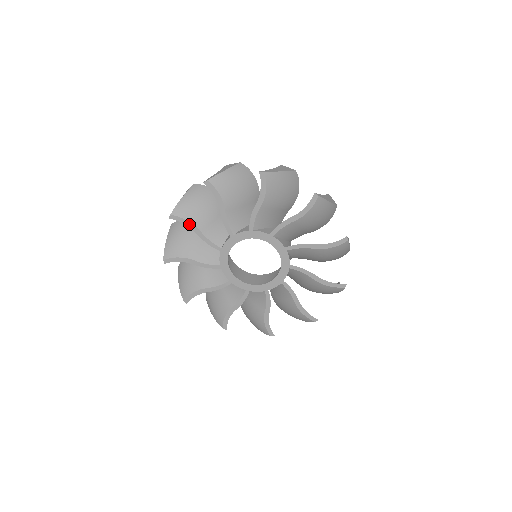
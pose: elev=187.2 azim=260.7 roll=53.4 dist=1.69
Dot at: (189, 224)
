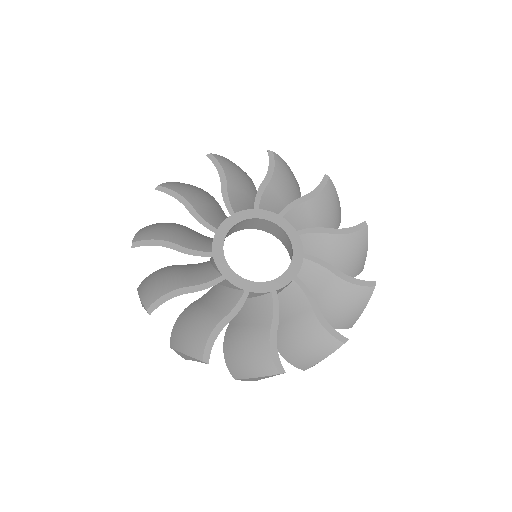
Dot at: (180, 198)
